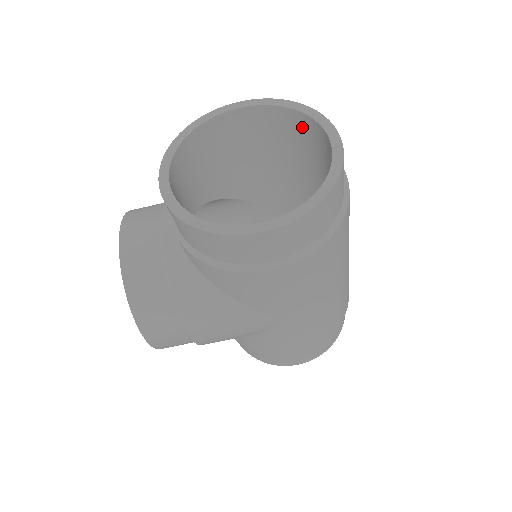
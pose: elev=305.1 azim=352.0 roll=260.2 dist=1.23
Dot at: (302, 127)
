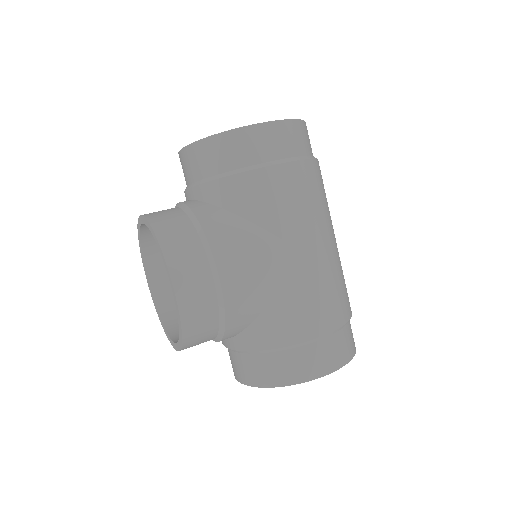
Dot at: occluded
